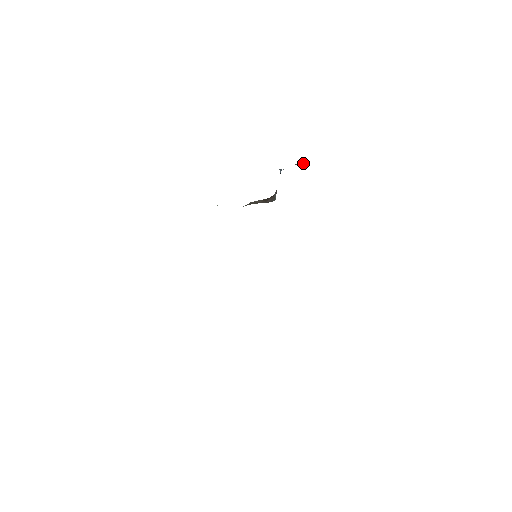
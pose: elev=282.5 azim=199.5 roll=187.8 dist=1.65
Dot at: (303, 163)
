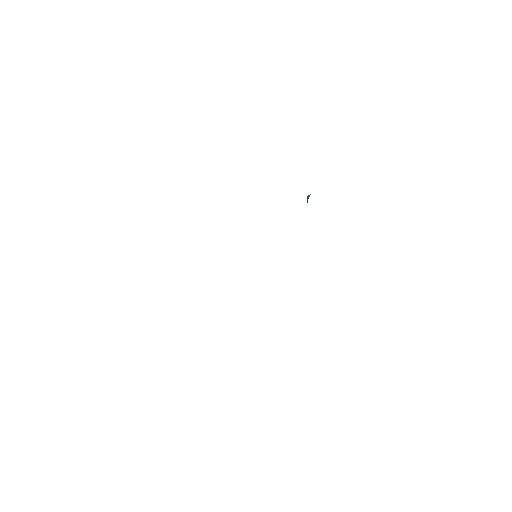
Dot at: occluded
